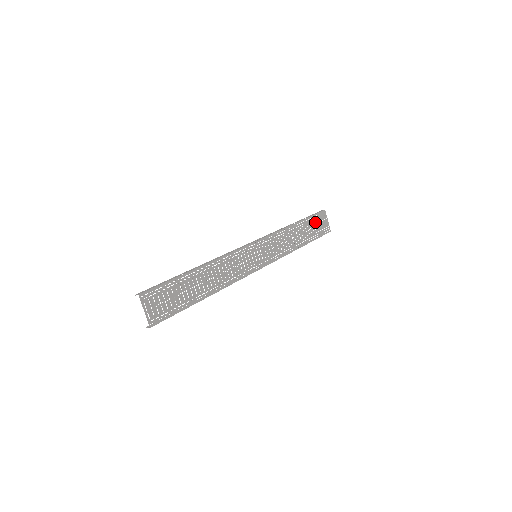
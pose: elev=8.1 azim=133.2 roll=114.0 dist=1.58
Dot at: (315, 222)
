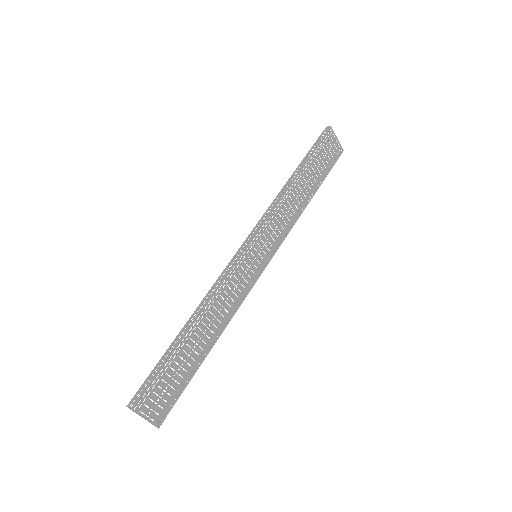
Dot at: (321, 154)
